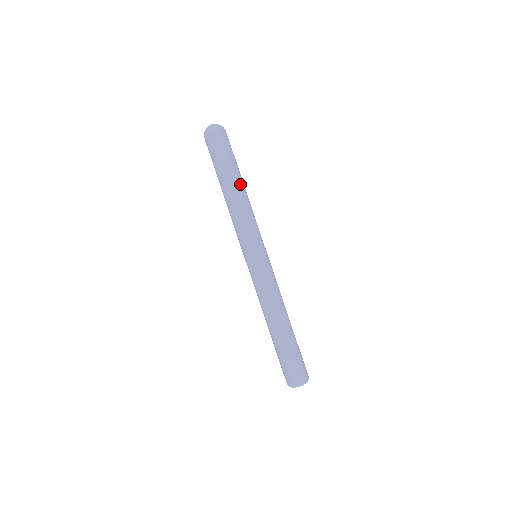
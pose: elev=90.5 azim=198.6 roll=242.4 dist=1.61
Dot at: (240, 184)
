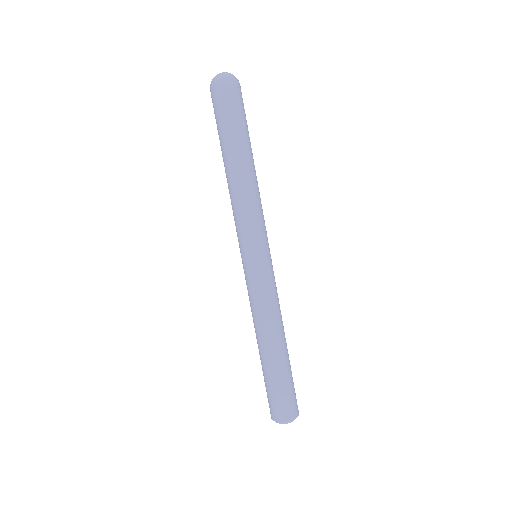
Dot at: (239, 162)
